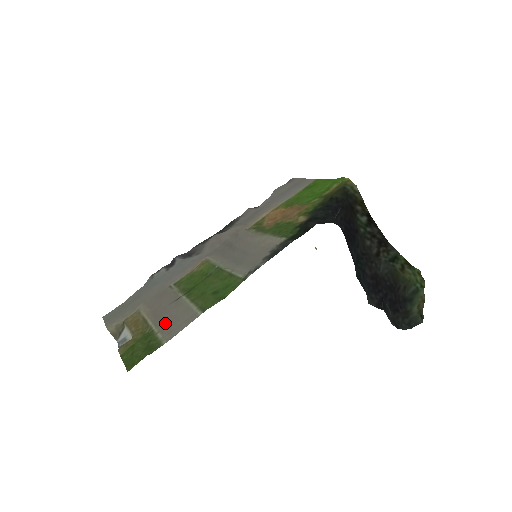
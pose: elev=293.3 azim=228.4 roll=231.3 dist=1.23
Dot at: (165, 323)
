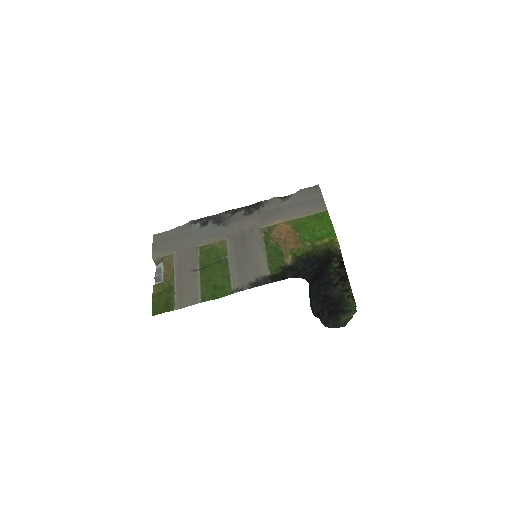
Dot at: (182, 288)
